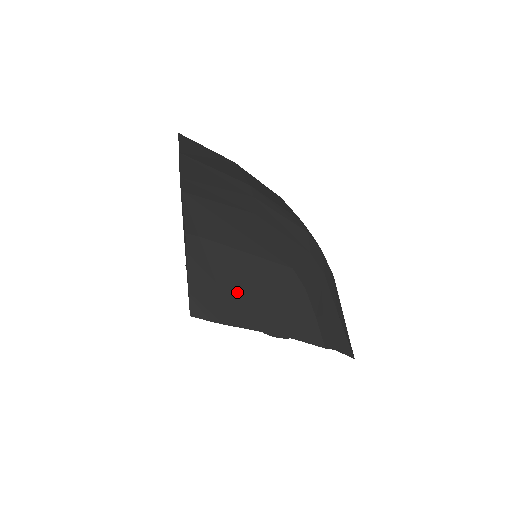
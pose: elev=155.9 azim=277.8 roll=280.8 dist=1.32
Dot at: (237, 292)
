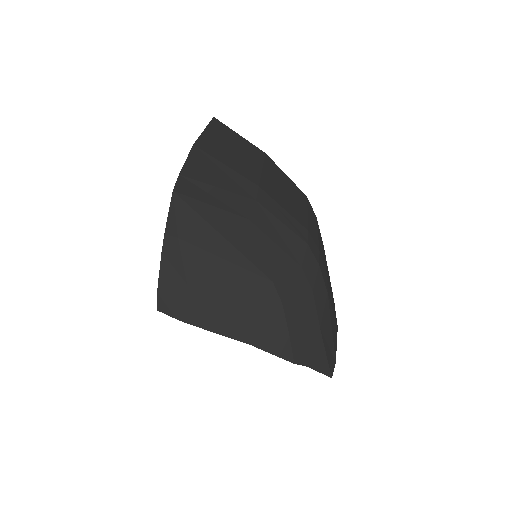
Dot at: (207, 296)
